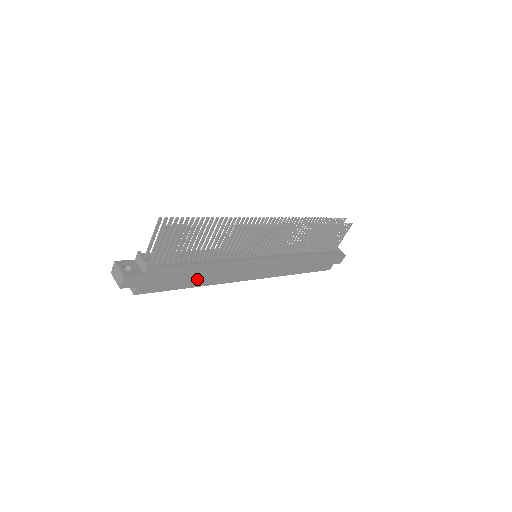
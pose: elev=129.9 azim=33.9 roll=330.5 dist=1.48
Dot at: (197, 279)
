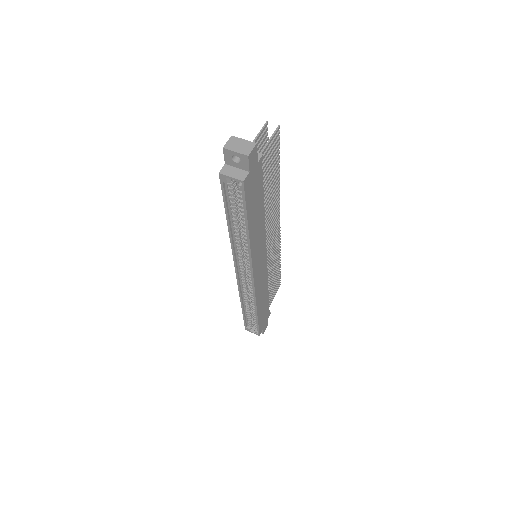
Dot at: (254, 224)
